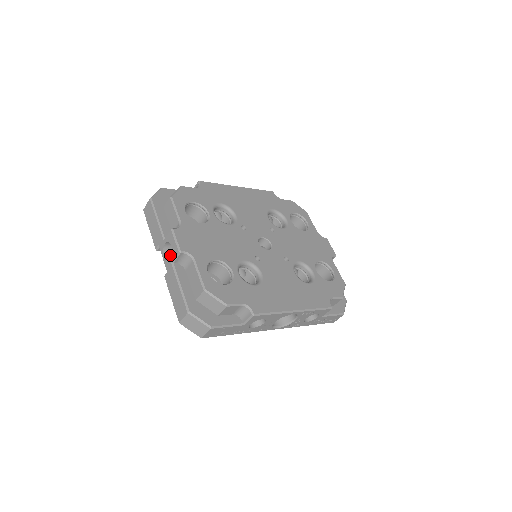
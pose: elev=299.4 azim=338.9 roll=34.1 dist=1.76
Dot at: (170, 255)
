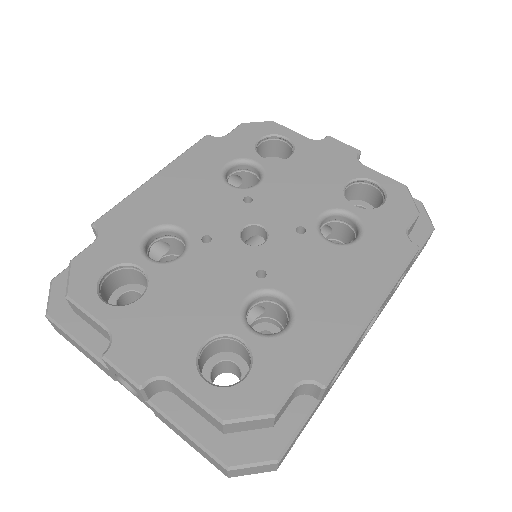
Dot at: occluded
